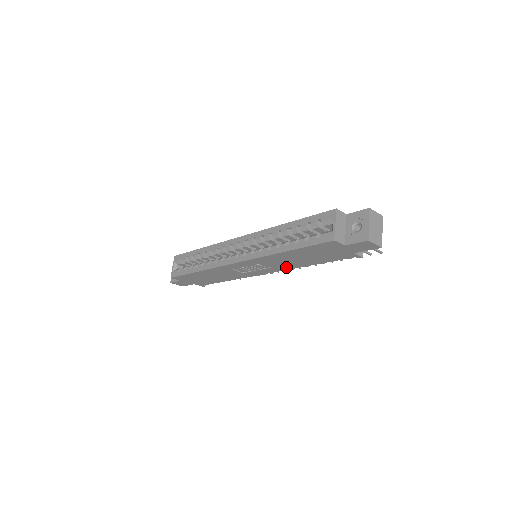
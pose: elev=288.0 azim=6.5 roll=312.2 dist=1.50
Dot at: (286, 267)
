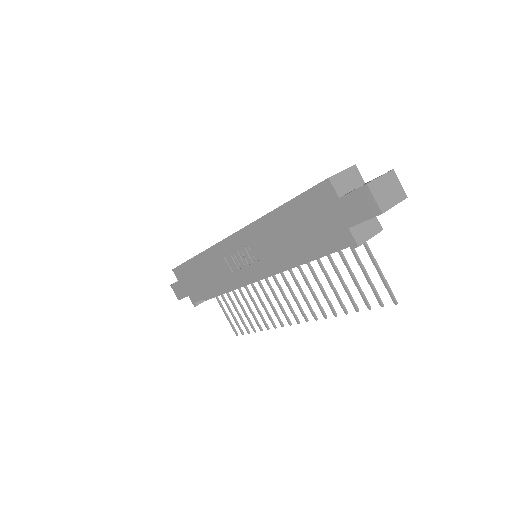
Dot at: (274, 263)
